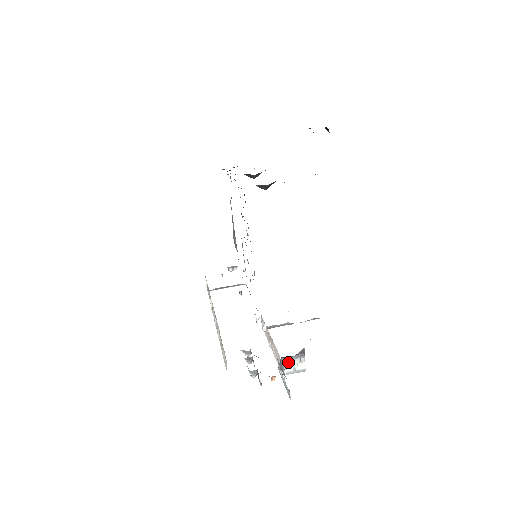
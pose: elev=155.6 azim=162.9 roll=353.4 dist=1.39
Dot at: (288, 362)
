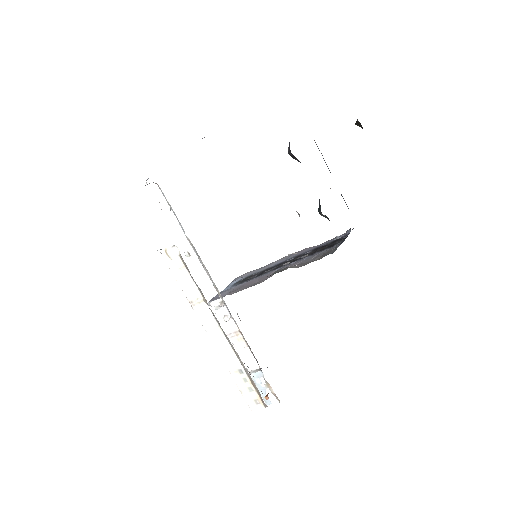
Dot at: occluded
